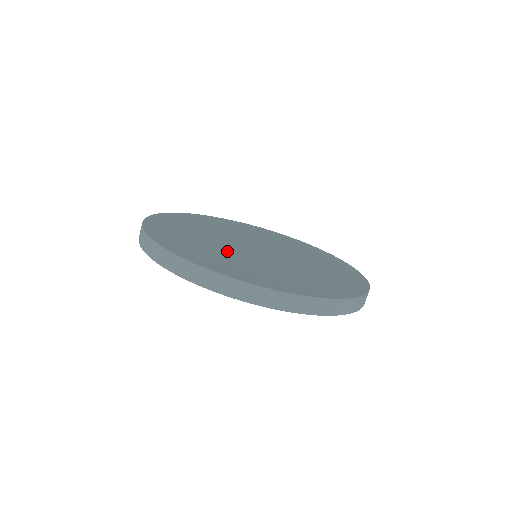
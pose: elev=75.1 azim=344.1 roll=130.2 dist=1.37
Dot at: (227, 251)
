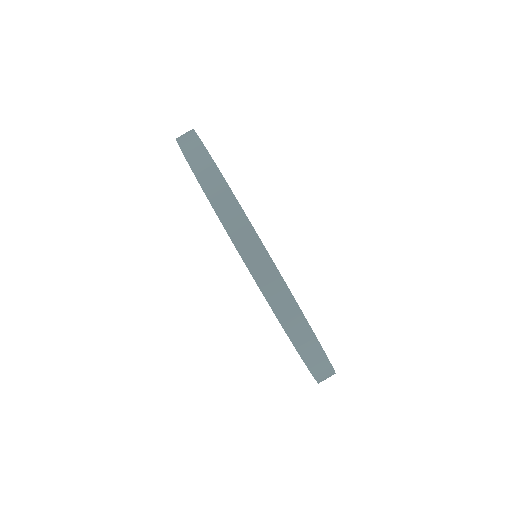
Dot at: occluded
